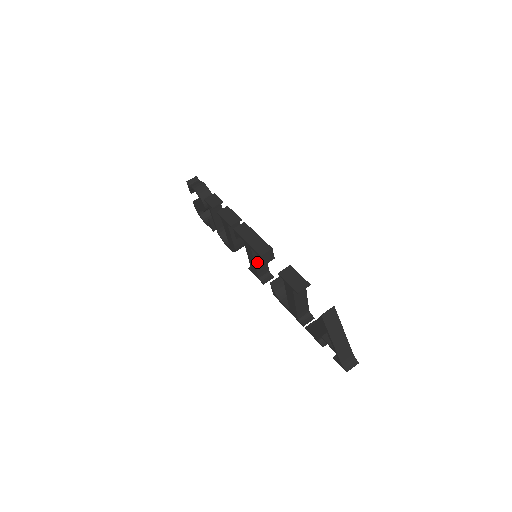
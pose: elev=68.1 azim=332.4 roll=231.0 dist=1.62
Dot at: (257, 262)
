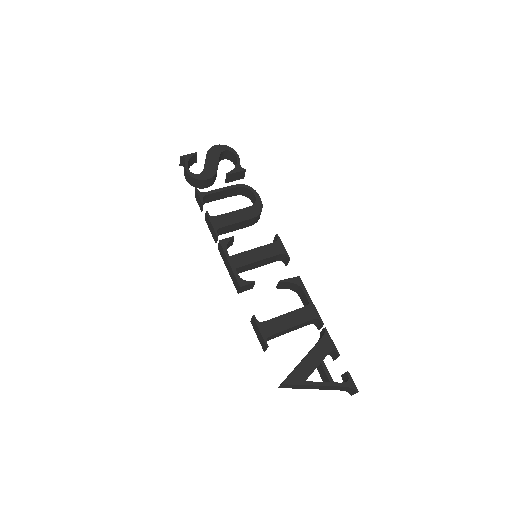
Dot at: (258, 265)
